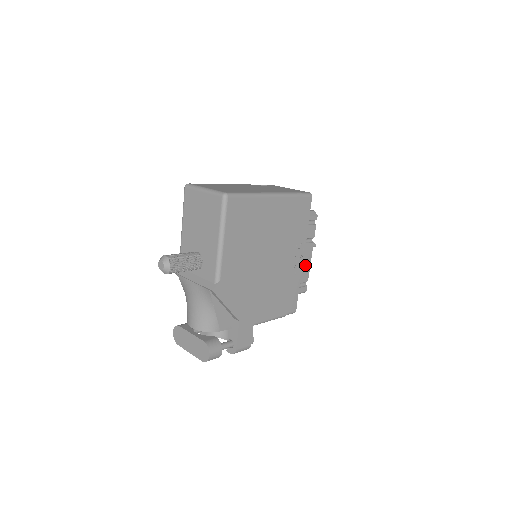
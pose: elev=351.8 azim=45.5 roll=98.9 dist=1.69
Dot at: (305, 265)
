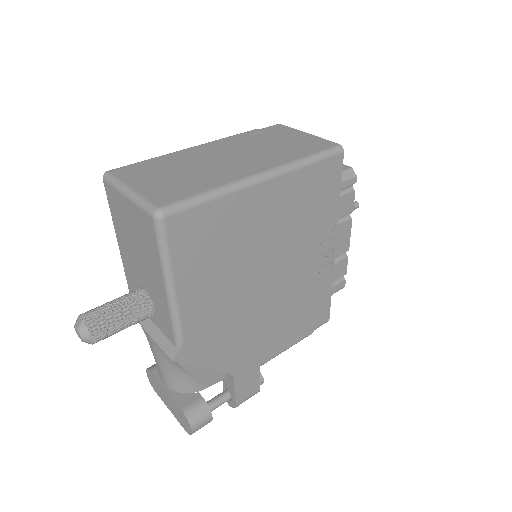
Dot at: (340, 253)
